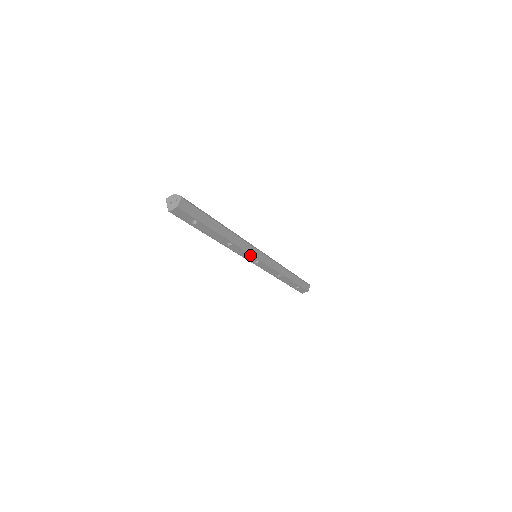
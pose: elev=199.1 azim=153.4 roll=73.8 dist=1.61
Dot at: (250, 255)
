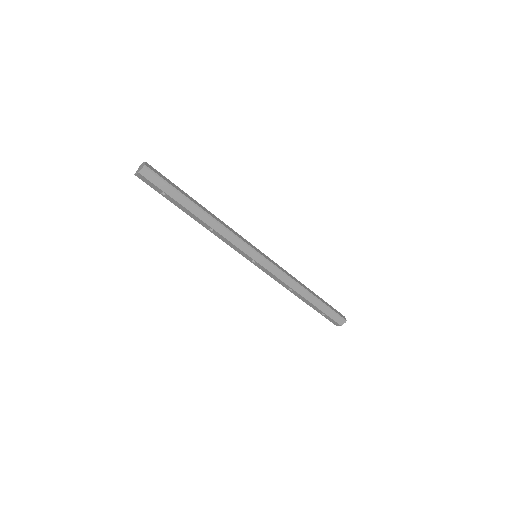
Dot at: (241, 251)
